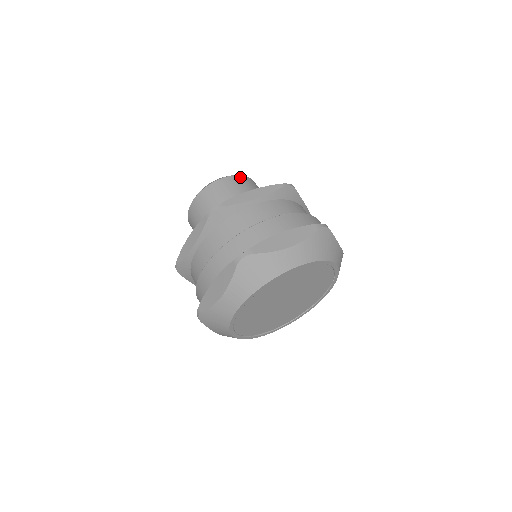
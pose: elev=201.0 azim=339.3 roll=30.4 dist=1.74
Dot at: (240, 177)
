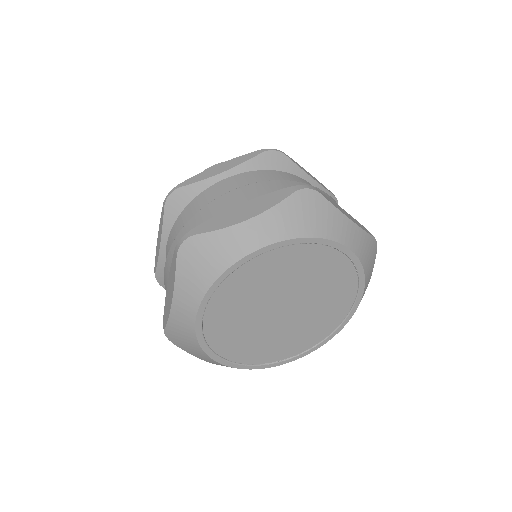
Dot at: occluded
